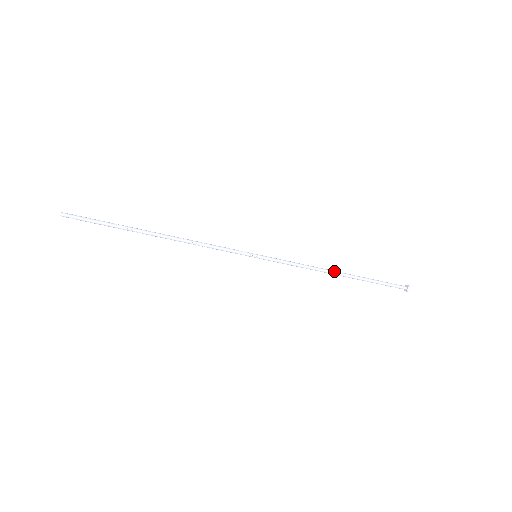
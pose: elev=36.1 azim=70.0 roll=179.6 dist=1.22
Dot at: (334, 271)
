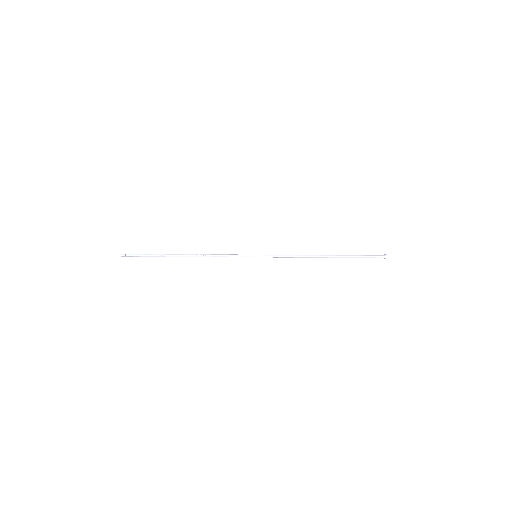
Dot at: (319, 256)
